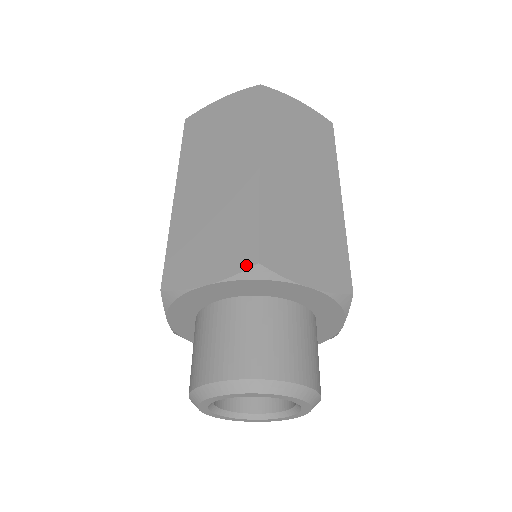
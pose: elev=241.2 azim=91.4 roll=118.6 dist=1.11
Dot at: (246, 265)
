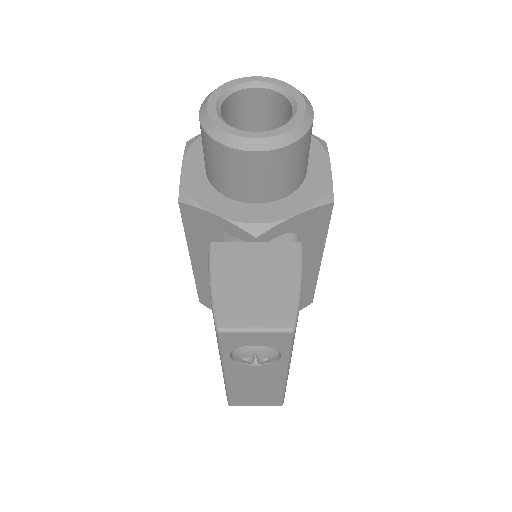
Dot at: occluded
